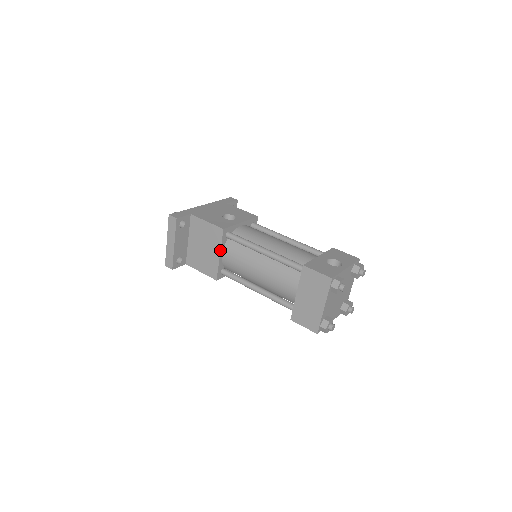
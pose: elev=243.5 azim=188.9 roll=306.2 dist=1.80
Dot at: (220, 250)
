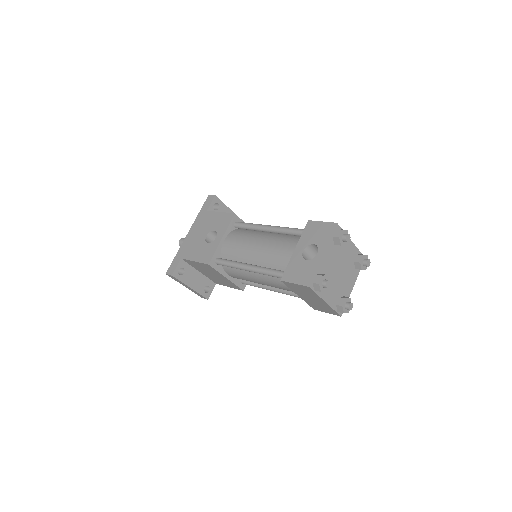
Dot at: (223, 276)
